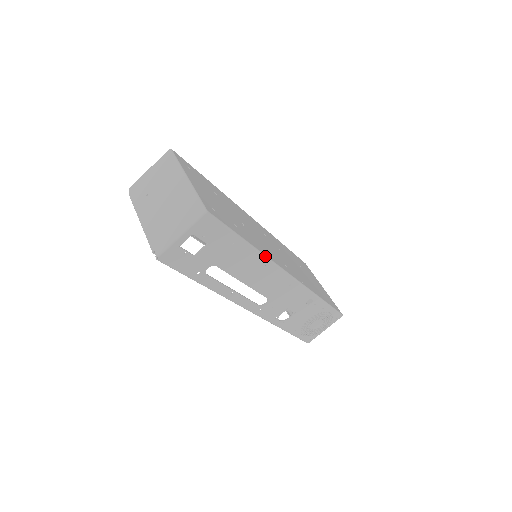
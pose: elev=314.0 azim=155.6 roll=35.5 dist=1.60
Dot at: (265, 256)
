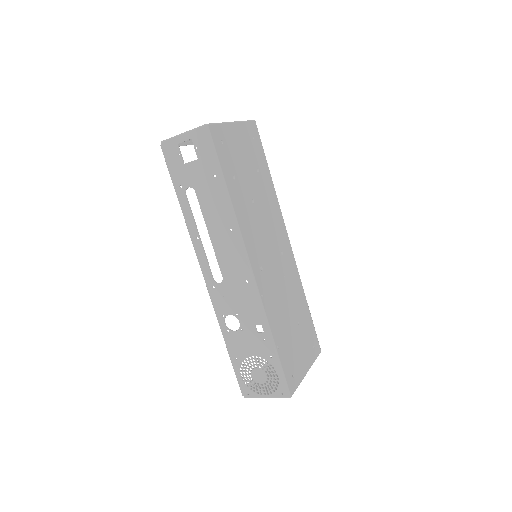
Dot at: (236, 218)
